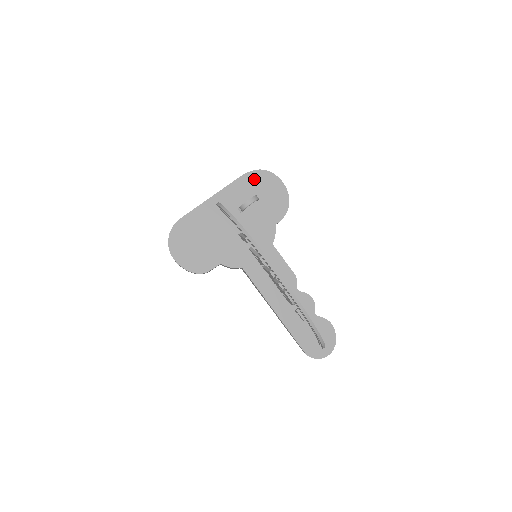
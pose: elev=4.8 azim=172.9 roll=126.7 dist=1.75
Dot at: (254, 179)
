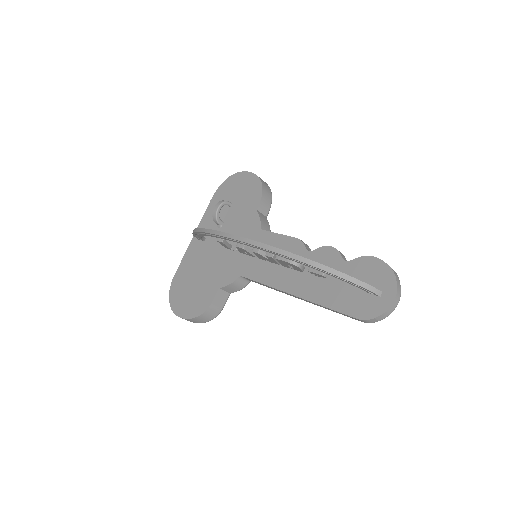
Dot at: (222, 192)
